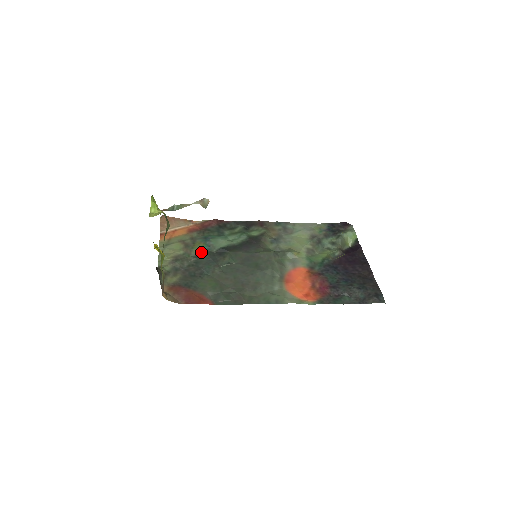
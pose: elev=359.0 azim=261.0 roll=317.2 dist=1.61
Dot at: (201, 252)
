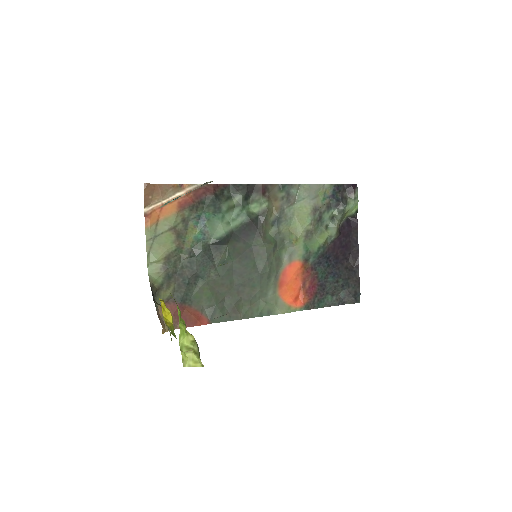
Dot at: (195, 244)
